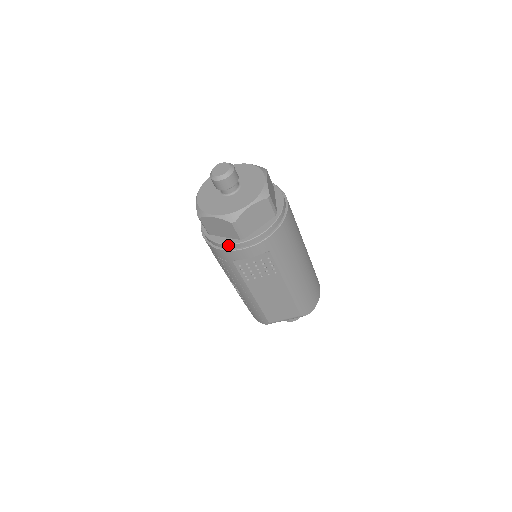
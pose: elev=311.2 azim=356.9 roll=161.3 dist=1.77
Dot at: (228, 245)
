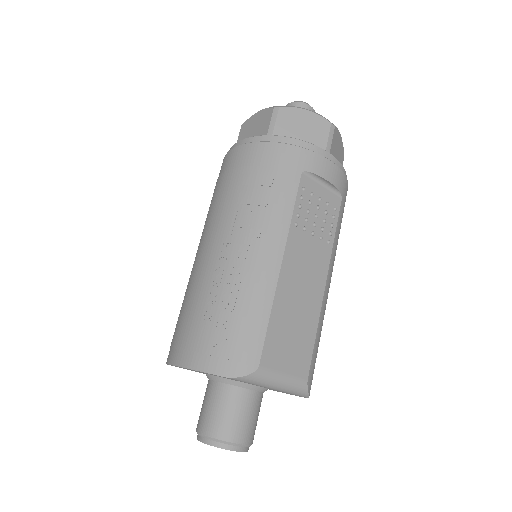
Dot at: (312, 145)
